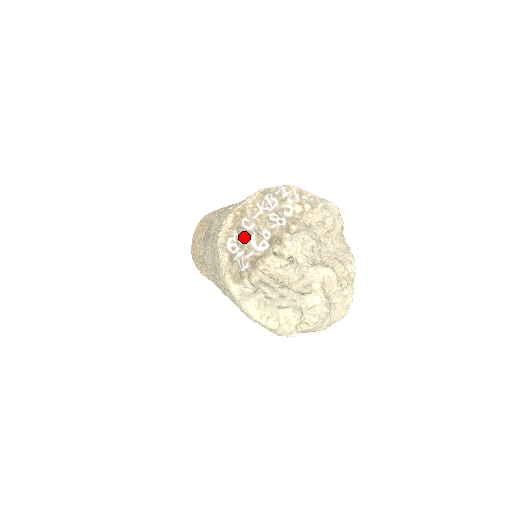
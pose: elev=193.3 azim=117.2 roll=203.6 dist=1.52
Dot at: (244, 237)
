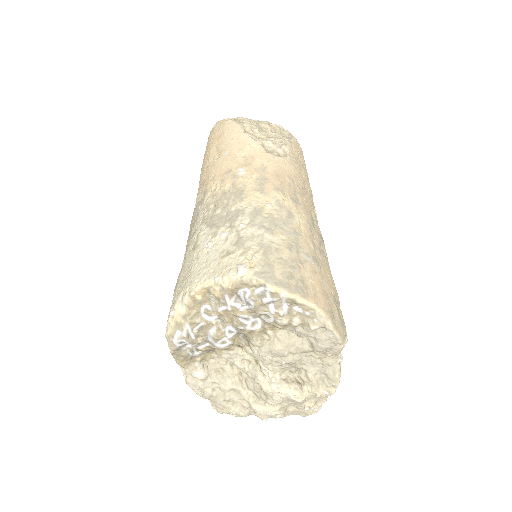
Dot at: (200, 329)
